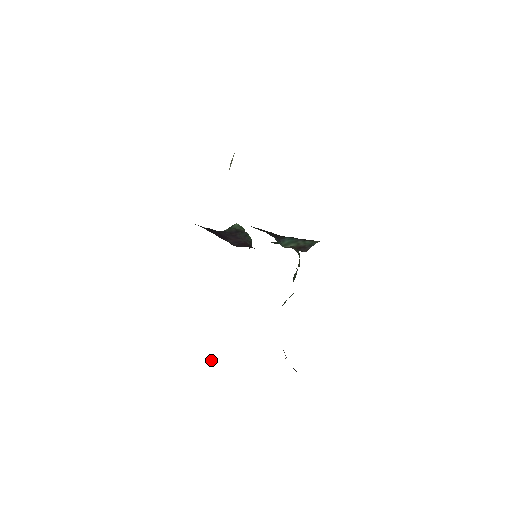
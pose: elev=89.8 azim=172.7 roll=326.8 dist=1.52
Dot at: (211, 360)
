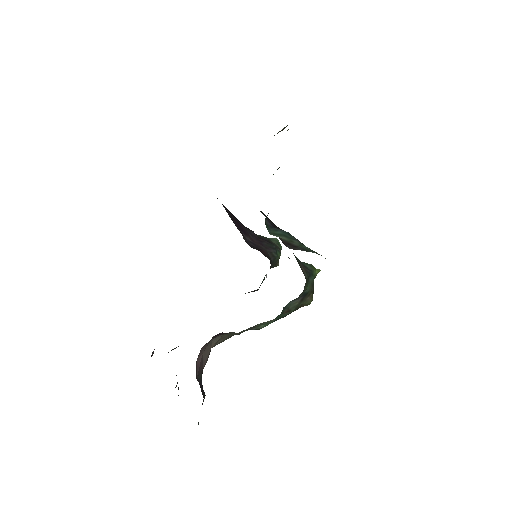
Dot at: (152, 354)
